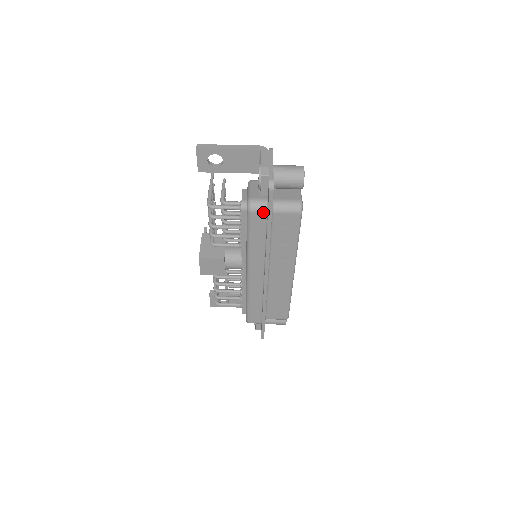
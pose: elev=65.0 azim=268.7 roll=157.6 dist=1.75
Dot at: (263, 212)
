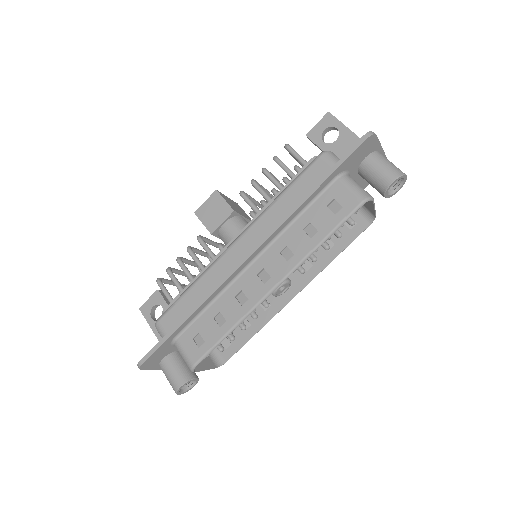
Dot at: (331, 165)
